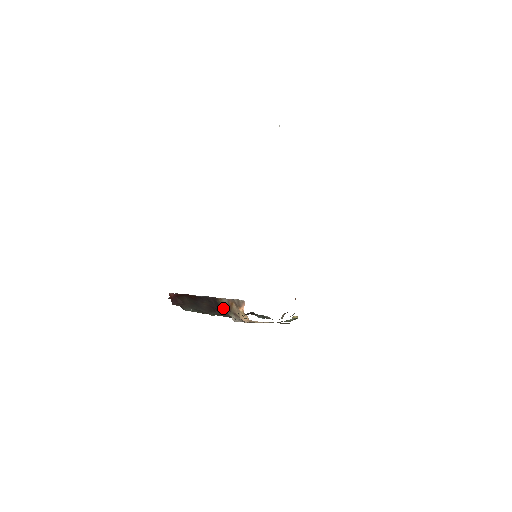
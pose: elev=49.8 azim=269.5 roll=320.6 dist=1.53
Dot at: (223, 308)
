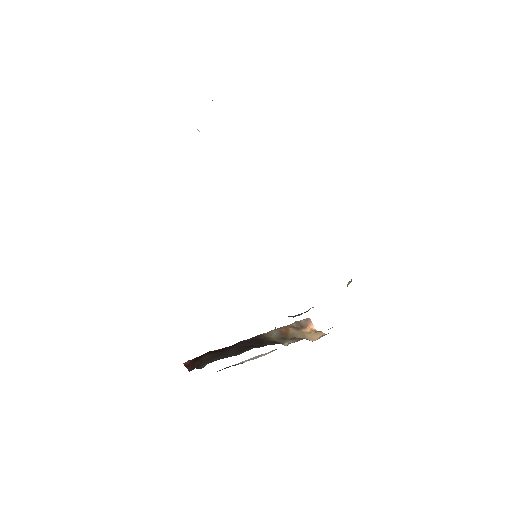
Dot at: (269, 340)
